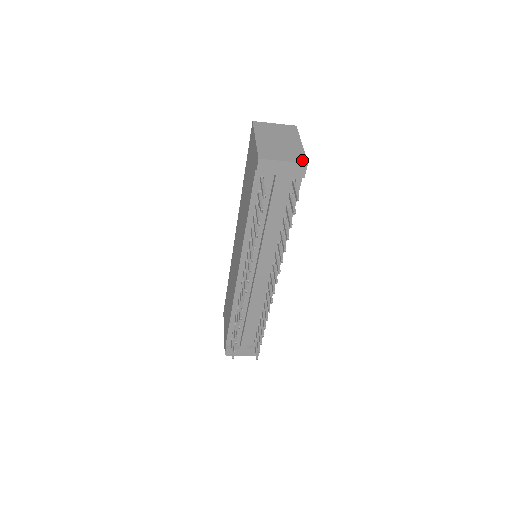
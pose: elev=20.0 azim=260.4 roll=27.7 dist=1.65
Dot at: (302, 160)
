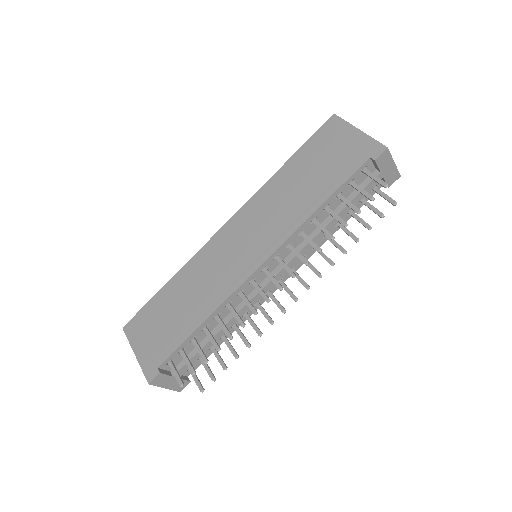
Dot at: occluded
